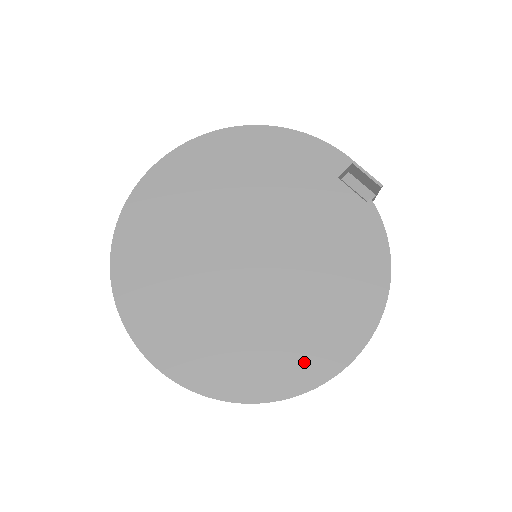
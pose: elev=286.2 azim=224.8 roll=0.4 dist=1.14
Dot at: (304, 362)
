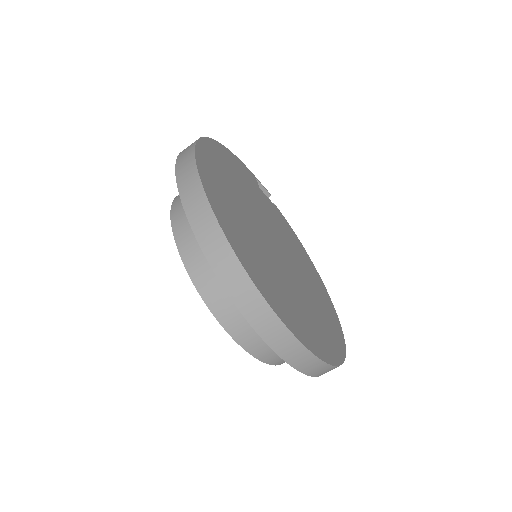
Dot at: (332, 318)
